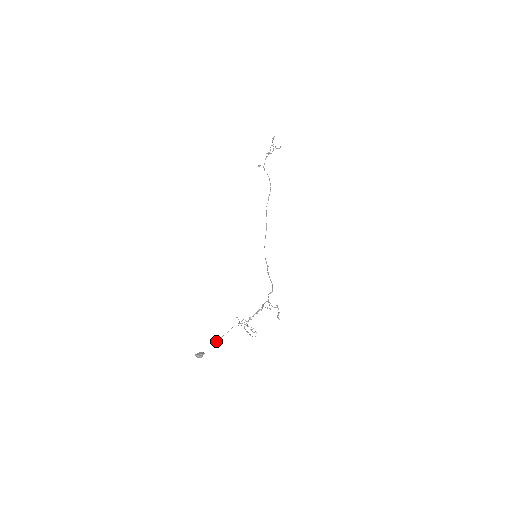
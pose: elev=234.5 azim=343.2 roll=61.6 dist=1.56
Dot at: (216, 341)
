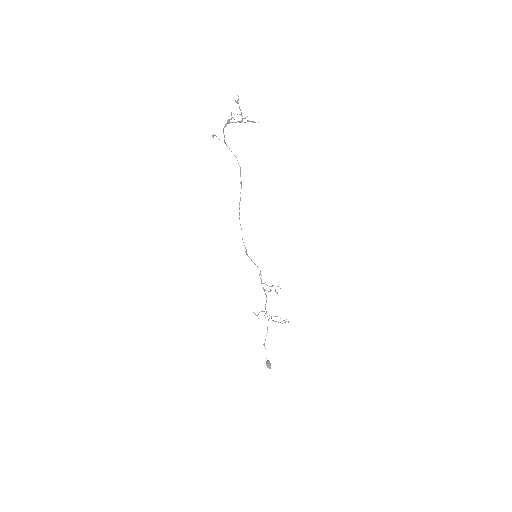
Dot at: occluded
